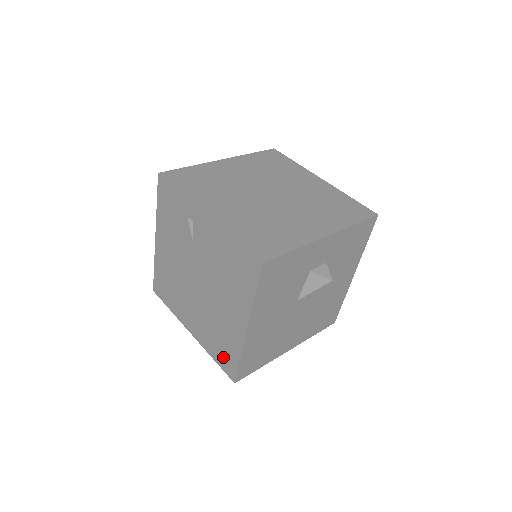
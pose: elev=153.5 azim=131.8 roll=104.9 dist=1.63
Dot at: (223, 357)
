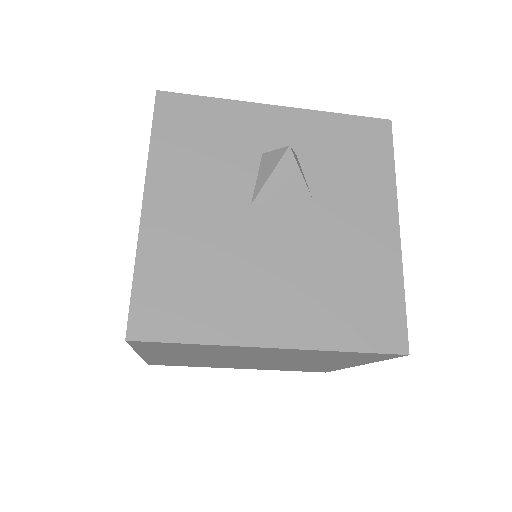
Dot at: occluded
